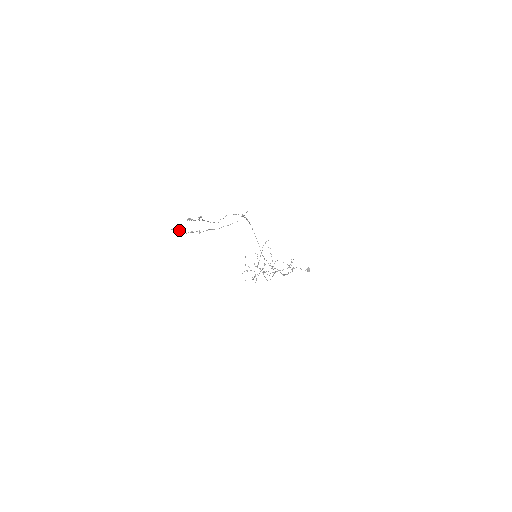
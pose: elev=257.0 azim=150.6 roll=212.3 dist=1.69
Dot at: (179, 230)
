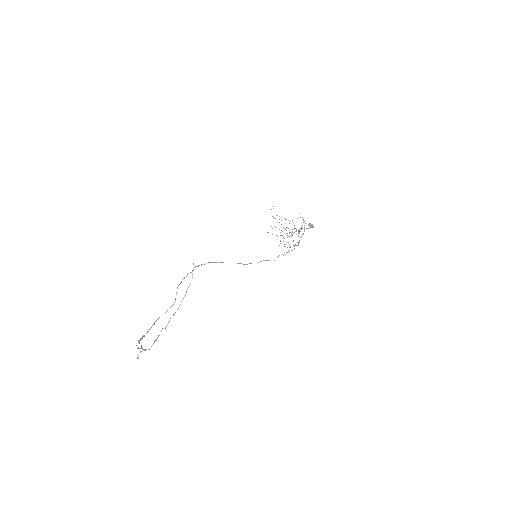
Dot at: (144, 349)
